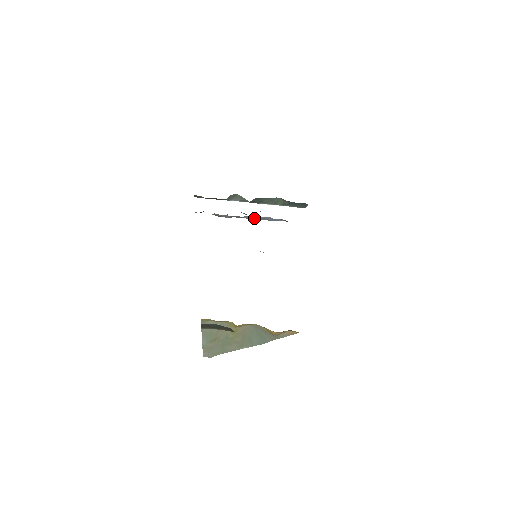
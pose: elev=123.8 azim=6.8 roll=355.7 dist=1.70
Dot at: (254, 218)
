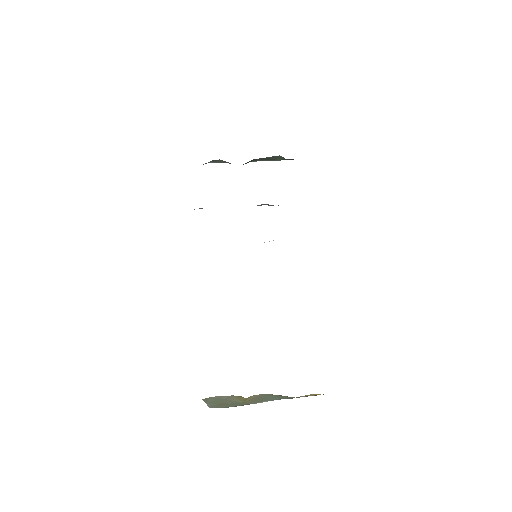
Dot at: occluded
